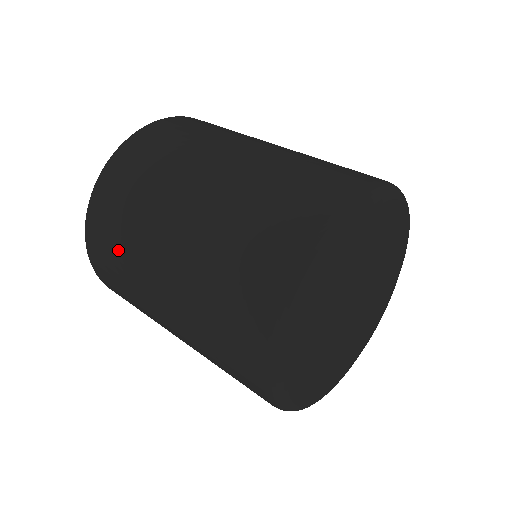
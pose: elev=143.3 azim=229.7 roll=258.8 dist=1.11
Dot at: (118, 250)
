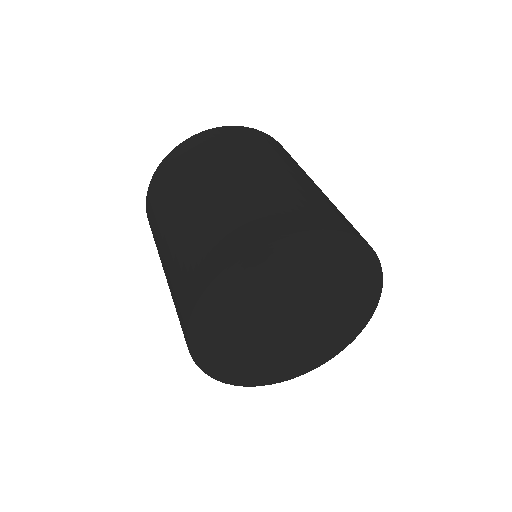
Dot at: (164, 191)
